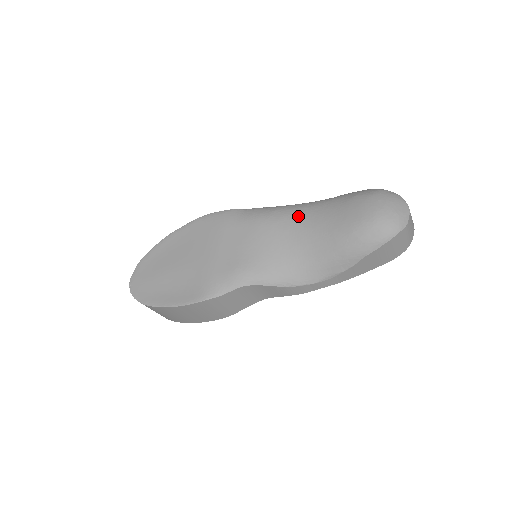
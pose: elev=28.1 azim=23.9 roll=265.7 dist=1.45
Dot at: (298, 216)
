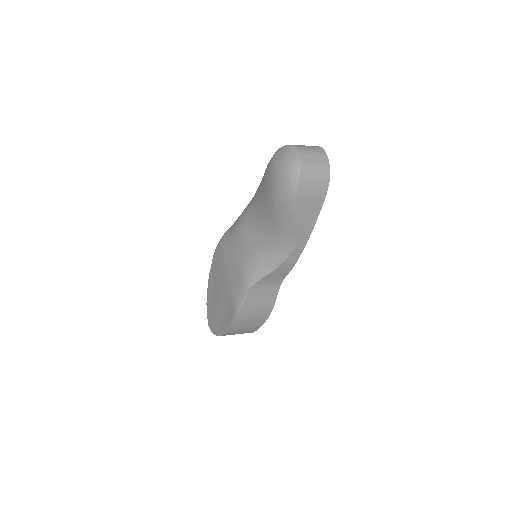
Dot at: (250, 212)
